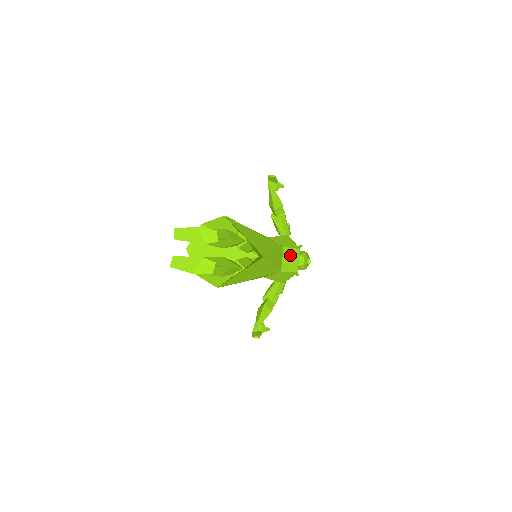
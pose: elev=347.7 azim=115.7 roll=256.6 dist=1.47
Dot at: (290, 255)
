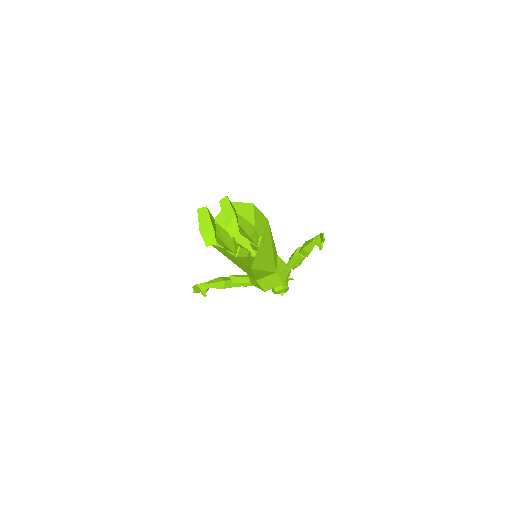
Dot at: (274, 280)
